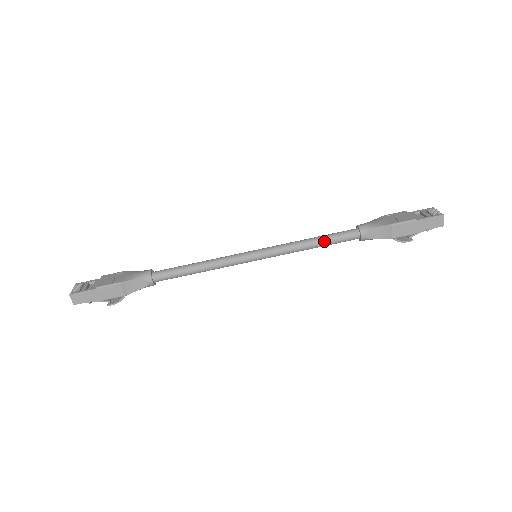
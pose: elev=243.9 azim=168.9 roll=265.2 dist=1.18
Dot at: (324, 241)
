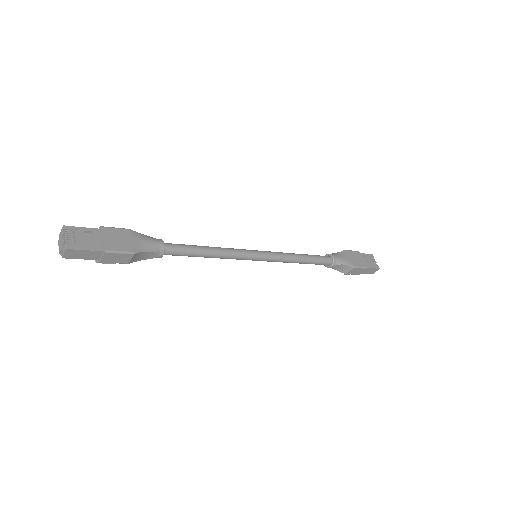
Dot at: (308, 262)
